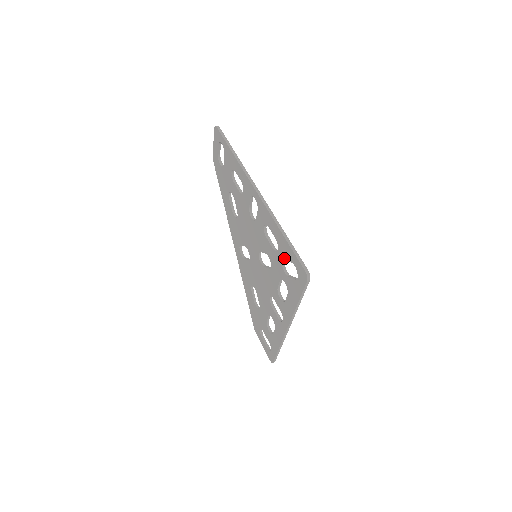
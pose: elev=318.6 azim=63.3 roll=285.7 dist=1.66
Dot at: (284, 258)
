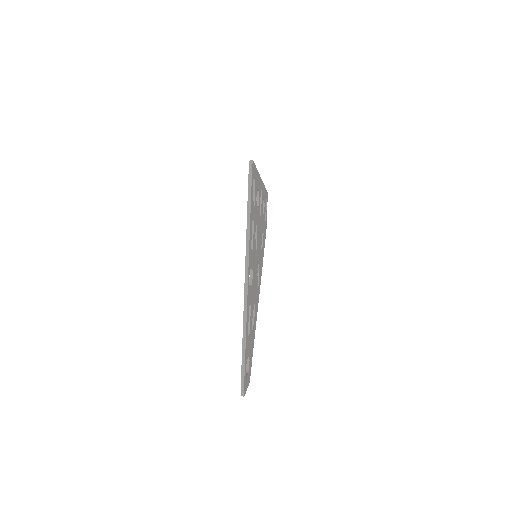
Dot at: occluded
